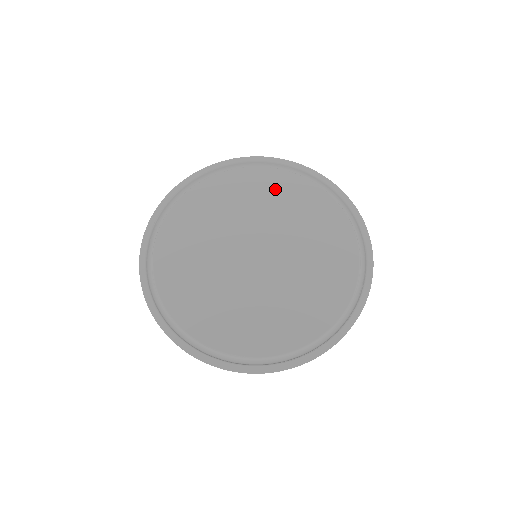
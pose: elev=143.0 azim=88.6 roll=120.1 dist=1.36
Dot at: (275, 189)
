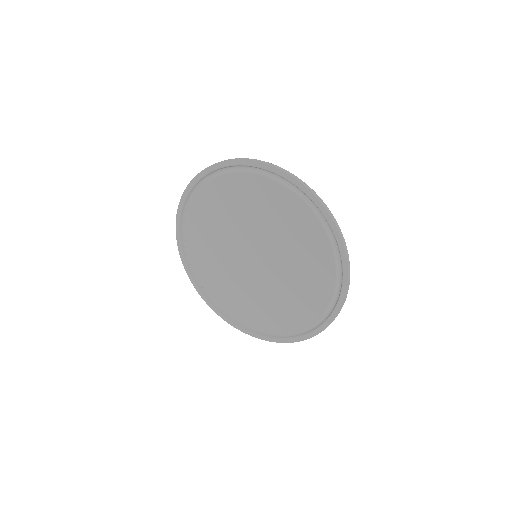
Dot at: (284, 212)
